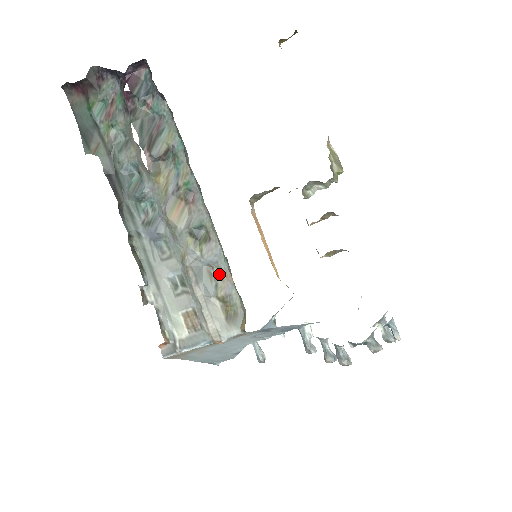
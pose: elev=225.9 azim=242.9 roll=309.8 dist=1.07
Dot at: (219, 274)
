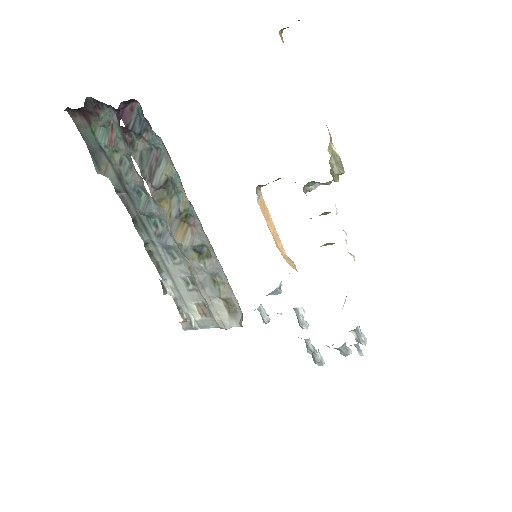
Dot at: (221, 282)
